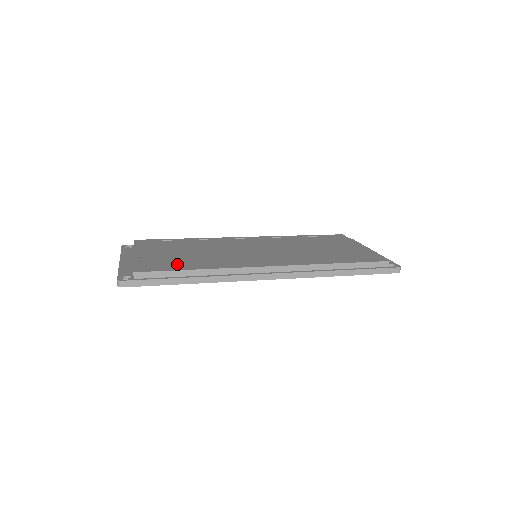
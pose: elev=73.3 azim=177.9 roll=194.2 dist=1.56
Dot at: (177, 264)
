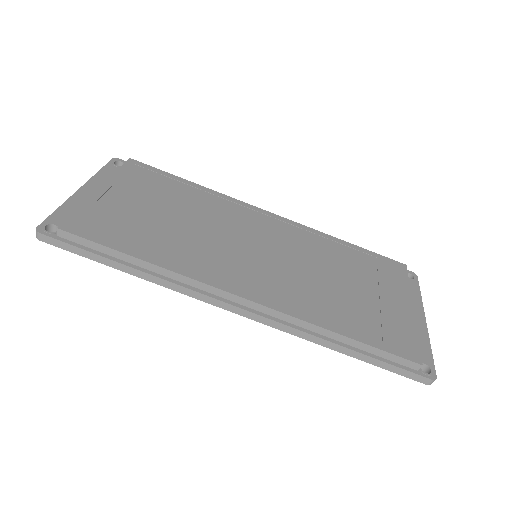
Dot at: (128, 235)
